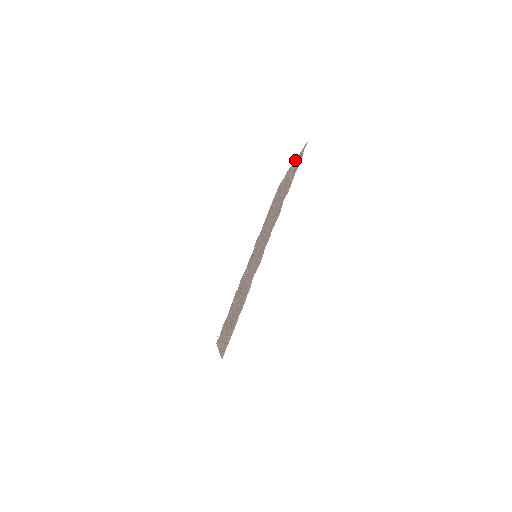
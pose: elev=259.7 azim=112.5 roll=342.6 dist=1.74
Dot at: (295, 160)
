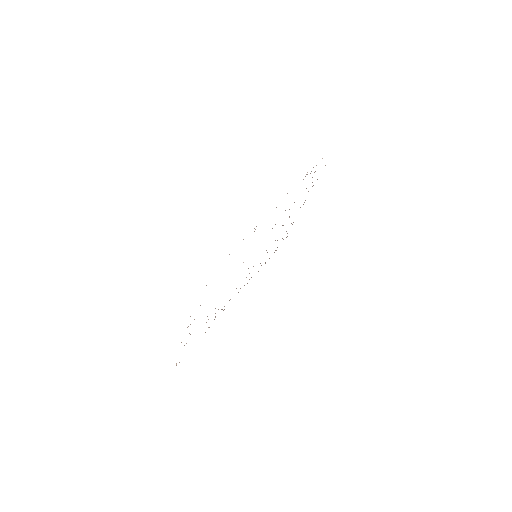
Dot at: occluded
